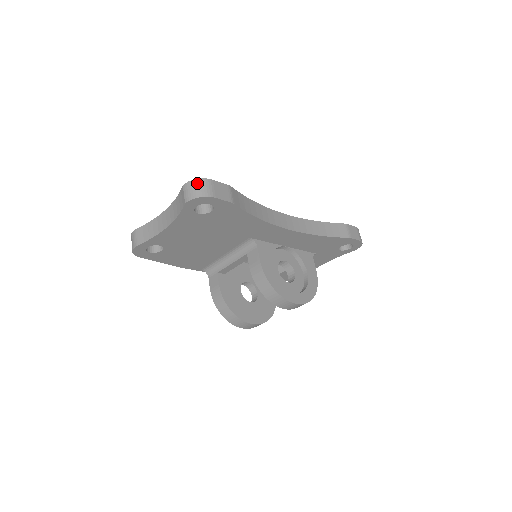
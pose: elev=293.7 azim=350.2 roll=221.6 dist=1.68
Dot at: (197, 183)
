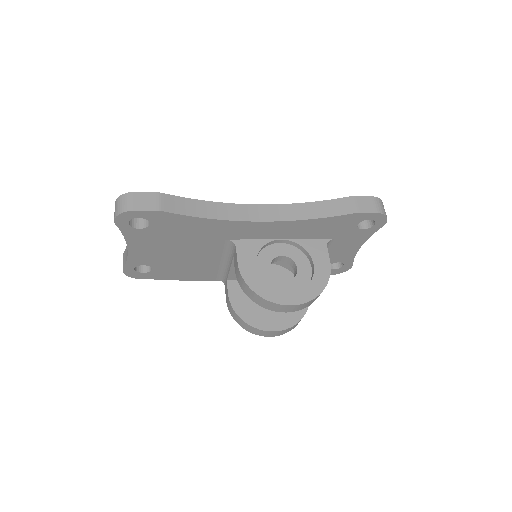
Dot at: (120, 200)
